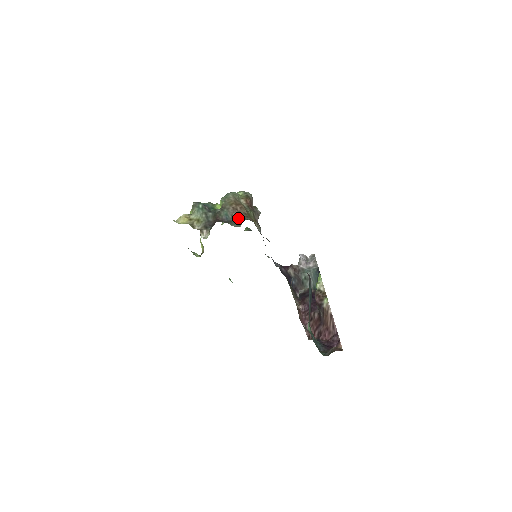
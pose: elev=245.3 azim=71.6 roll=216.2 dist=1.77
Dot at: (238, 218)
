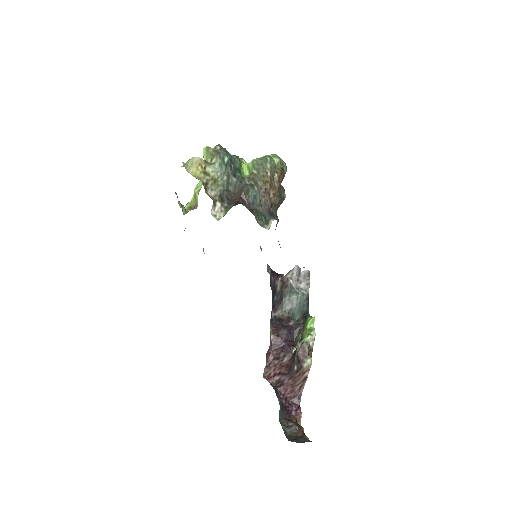
Dot at: (266, 209)
